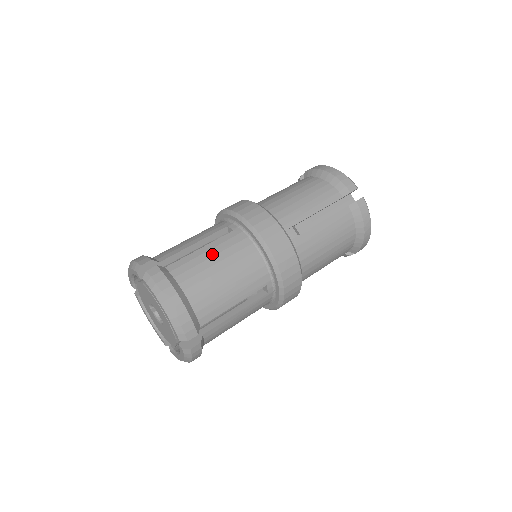
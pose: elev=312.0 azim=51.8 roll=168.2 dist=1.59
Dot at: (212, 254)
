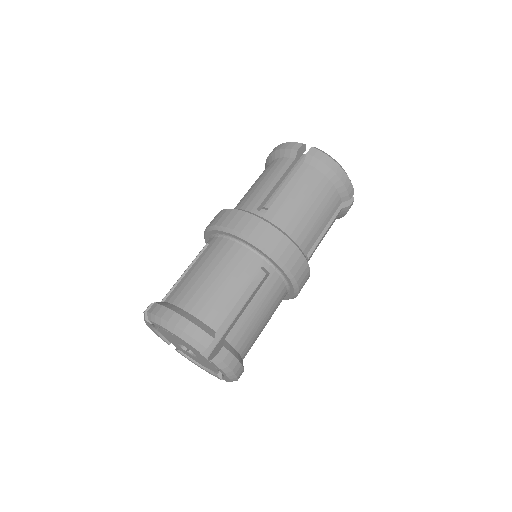
Dot at: (197, 268)
